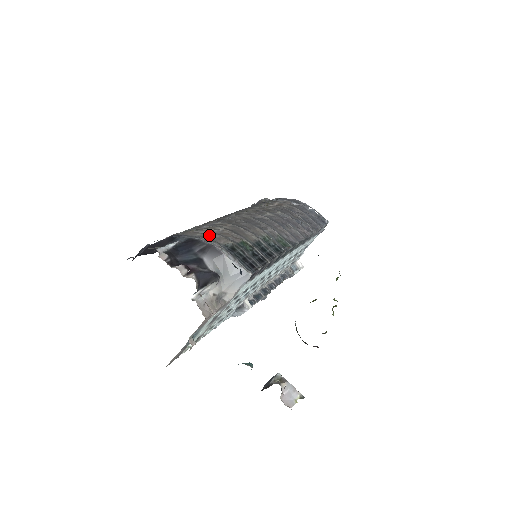
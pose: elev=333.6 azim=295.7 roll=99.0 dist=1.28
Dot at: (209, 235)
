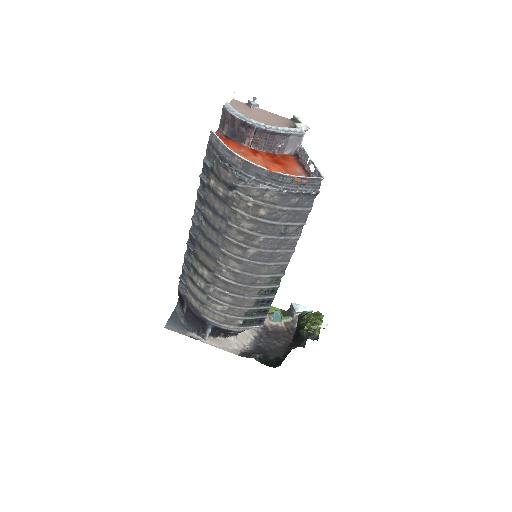
Dot at: (224, 318)
